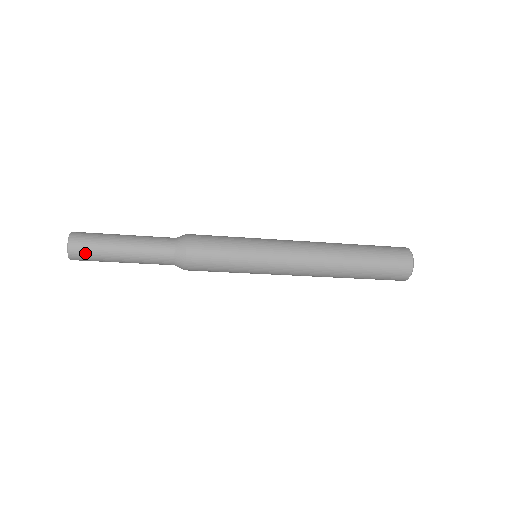
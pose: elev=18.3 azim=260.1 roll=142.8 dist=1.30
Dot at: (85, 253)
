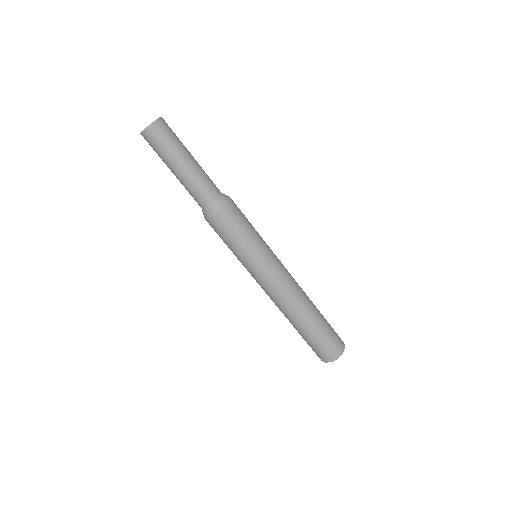
Dot at: (163, 136)
